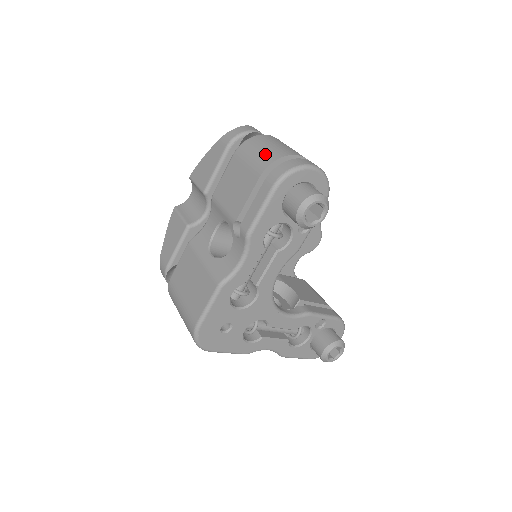
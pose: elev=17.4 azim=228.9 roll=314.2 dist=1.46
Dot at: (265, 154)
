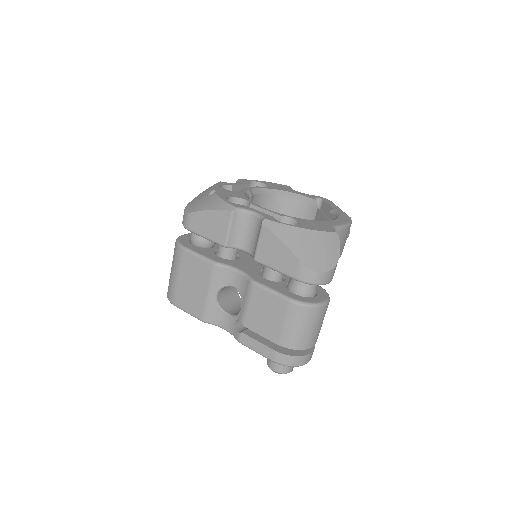
Dot at: (296, 337)
